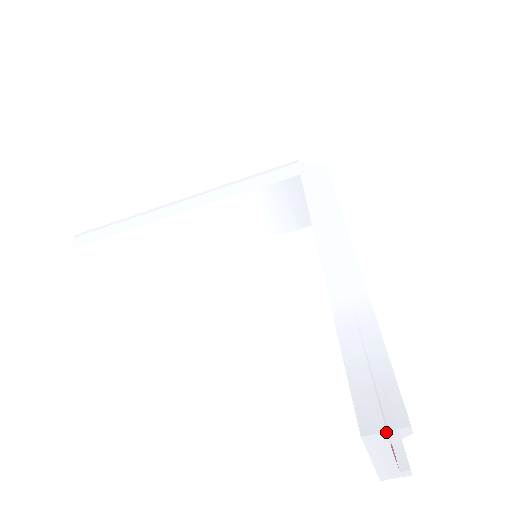
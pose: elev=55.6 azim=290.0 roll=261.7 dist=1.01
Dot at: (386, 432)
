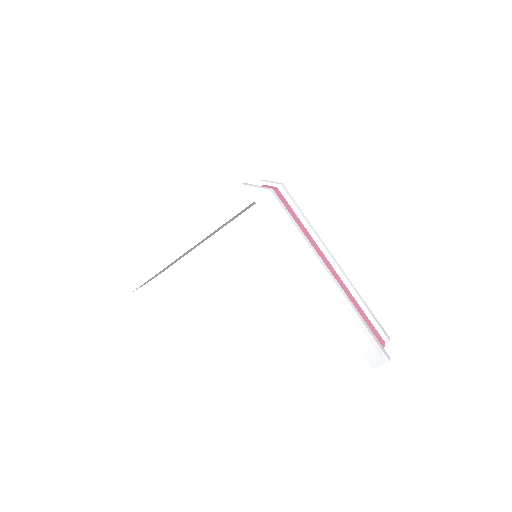
Dot at: occluded
